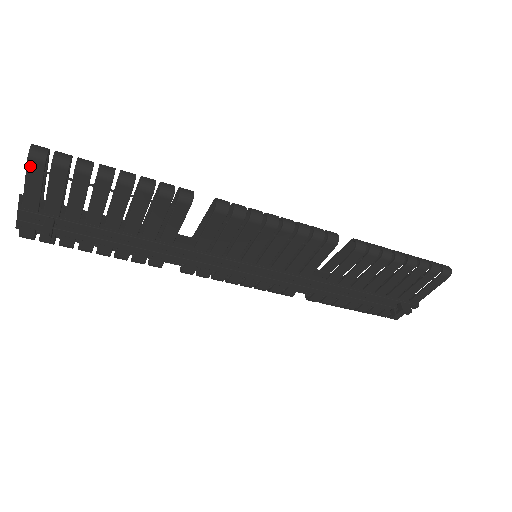
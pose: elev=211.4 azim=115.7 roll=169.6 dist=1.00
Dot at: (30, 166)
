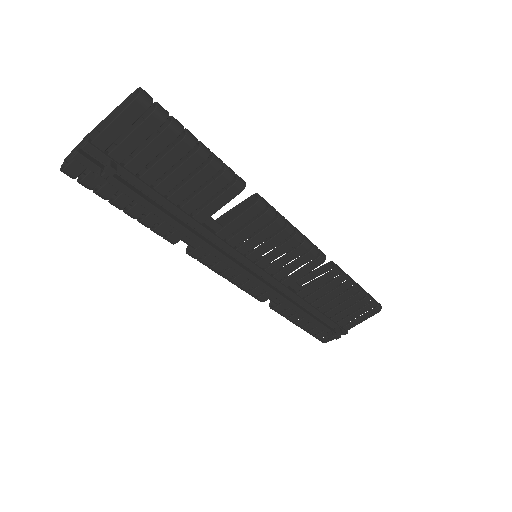
Dot at: (132, 106)
